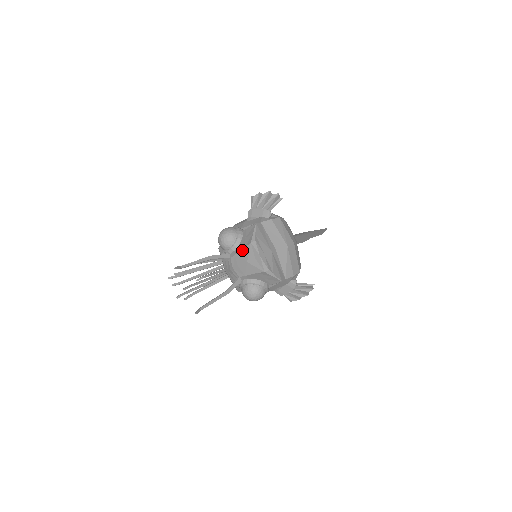
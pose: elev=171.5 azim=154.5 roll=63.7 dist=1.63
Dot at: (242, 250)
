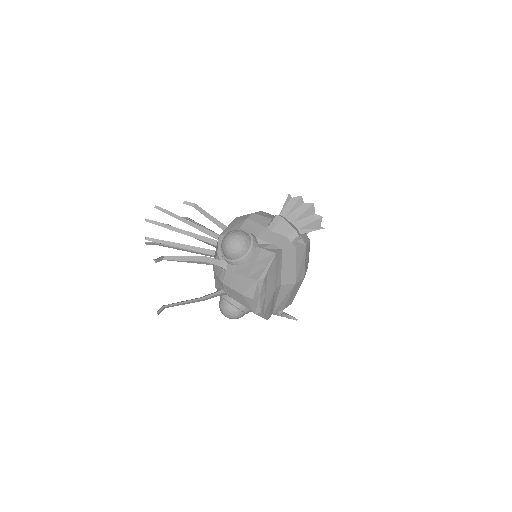
Dot at: (244, 277)
